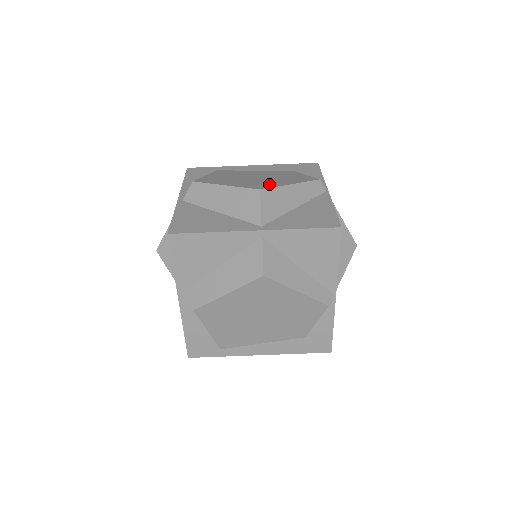
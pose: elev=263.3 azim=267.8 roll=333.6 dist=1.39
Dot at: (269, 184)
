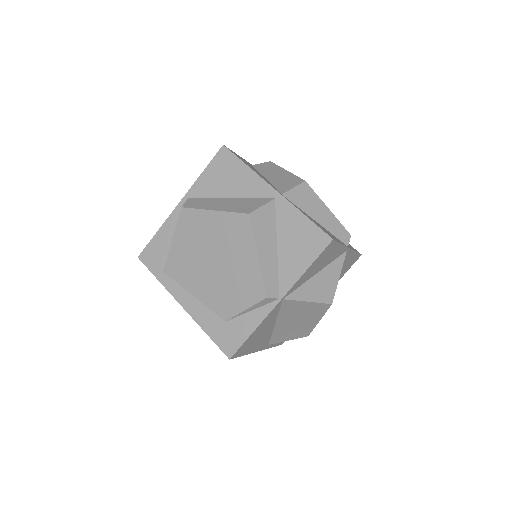
Dot at: occluded
